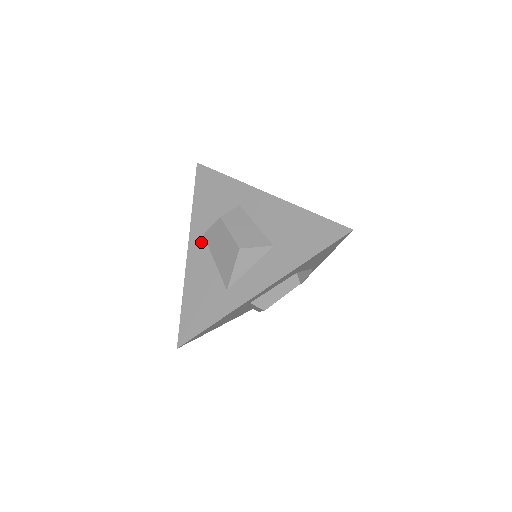
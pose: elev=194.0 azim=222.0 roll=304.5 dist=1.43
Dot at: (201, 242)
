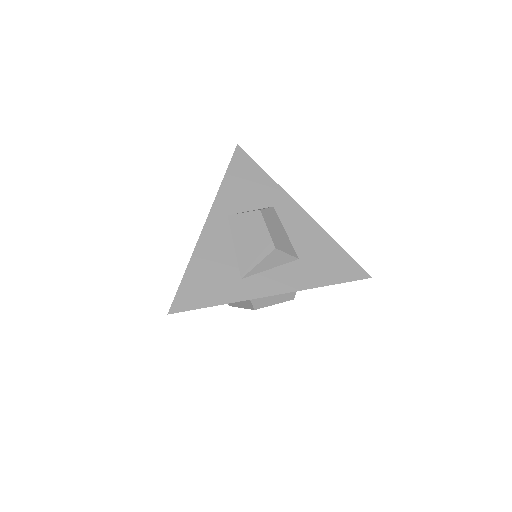
Dot at: (223, 221)
